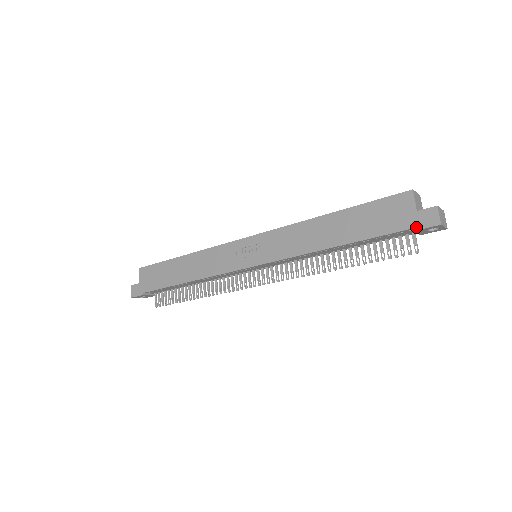
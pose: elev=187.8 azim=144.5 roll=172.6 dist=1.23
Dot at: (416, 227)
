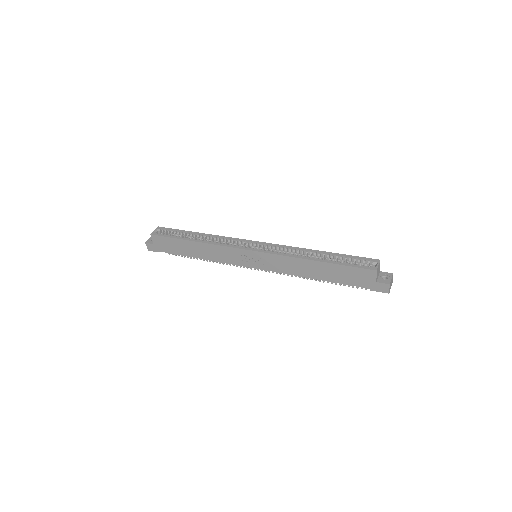
Dot at: (374, 290)
